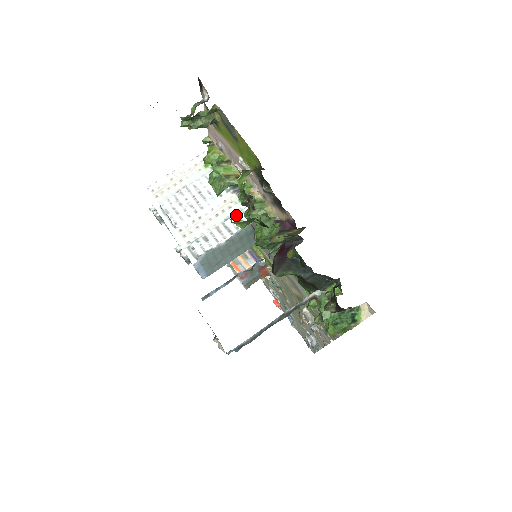
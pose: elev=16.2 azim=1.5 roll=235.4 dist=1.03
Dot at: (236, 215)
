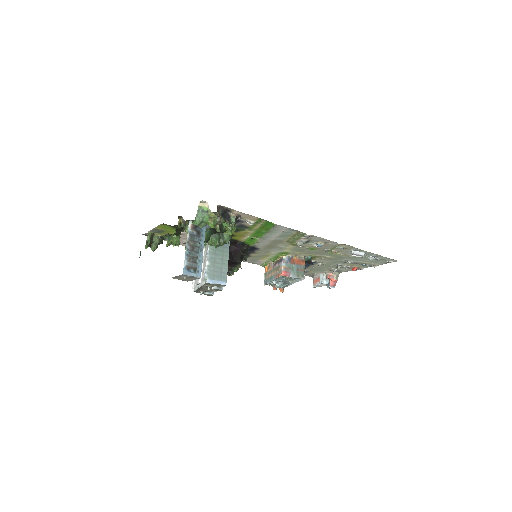
Dot at: (205, 250)
